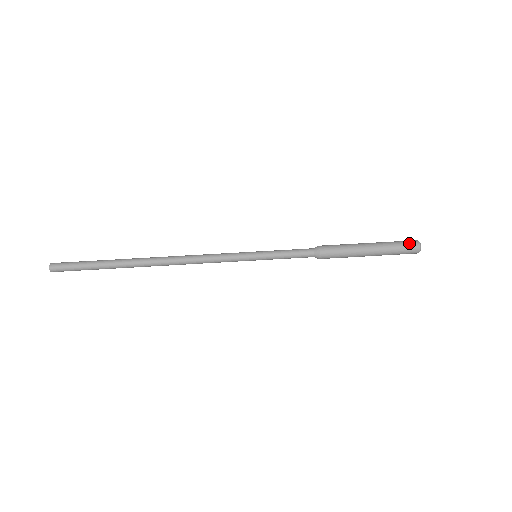
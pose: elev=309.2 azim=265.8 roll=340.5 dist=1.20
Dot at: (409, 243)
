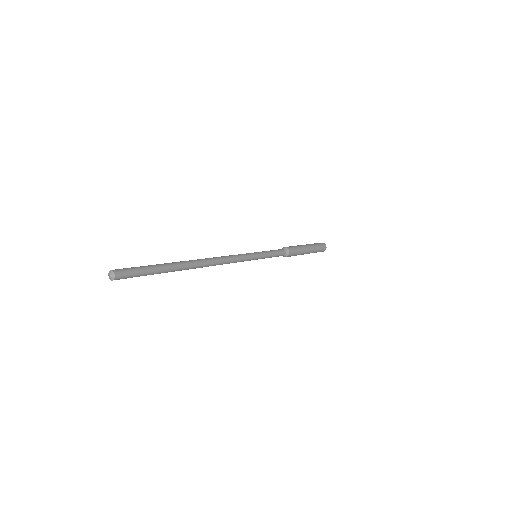
Dot at: occluded
